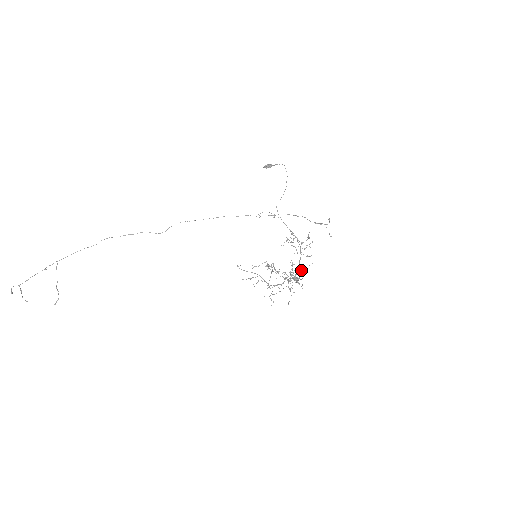
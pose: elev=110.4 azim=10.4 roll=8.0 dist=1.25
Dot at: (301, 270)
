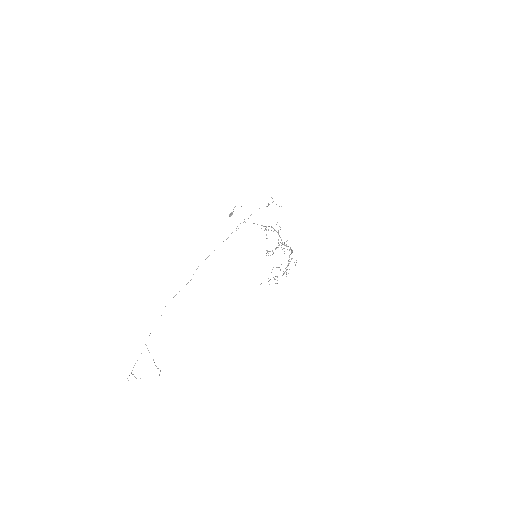
Dot at: (286, 241)
